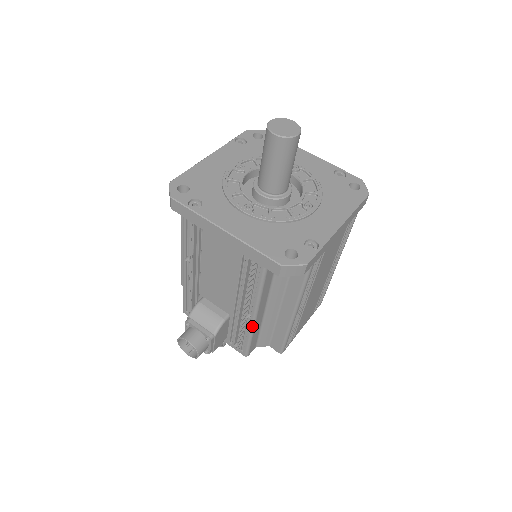
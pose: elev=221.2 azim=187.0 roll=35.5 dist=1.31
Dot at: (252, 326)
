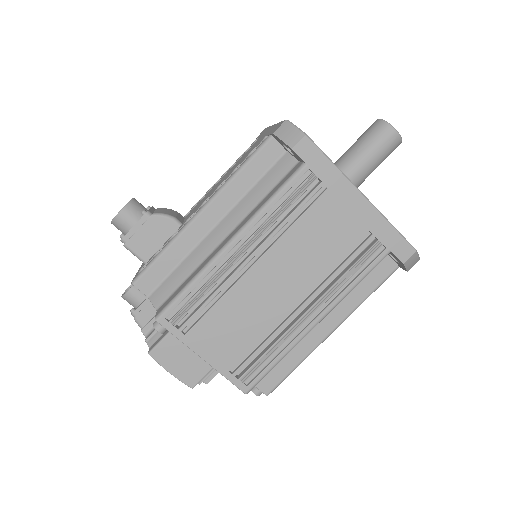
Dot at: (186, 225)
